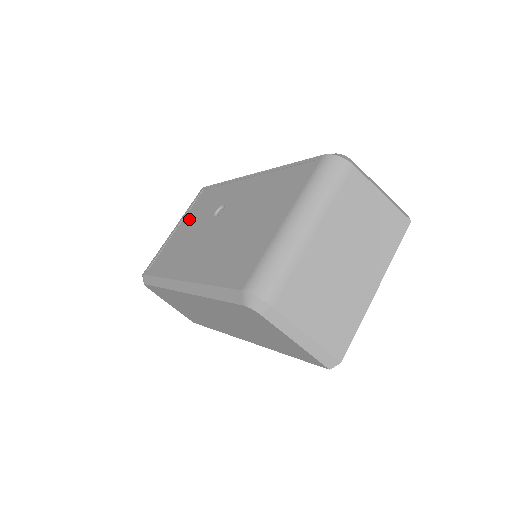
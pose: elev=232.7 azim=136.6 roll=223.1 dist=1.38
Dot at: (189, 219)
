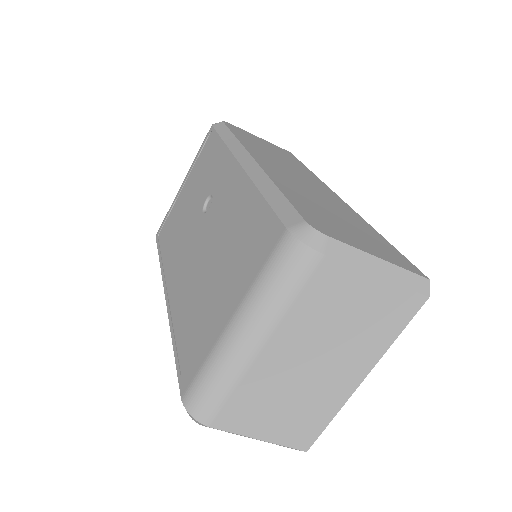
Dot at: (192, 181)
